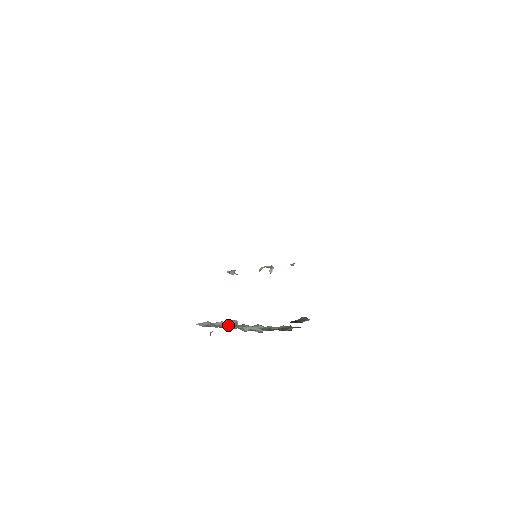
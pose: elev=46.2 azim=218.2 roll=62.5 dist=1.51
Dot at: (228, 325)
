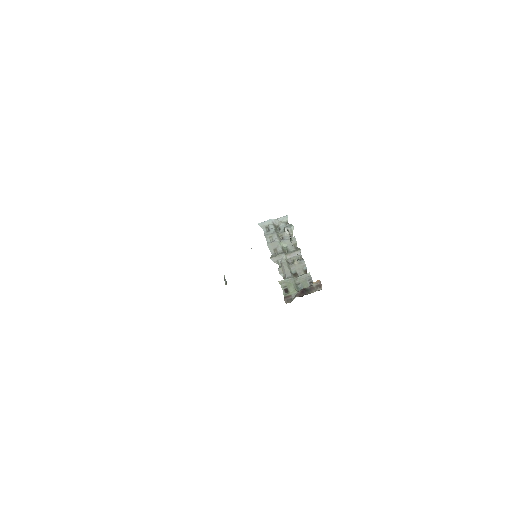
Dot at: (284, 231)
